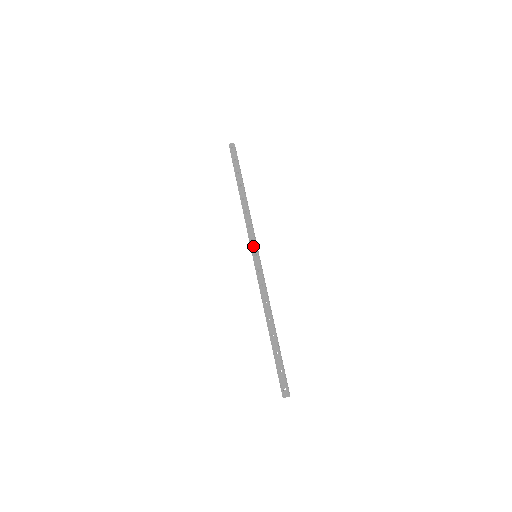
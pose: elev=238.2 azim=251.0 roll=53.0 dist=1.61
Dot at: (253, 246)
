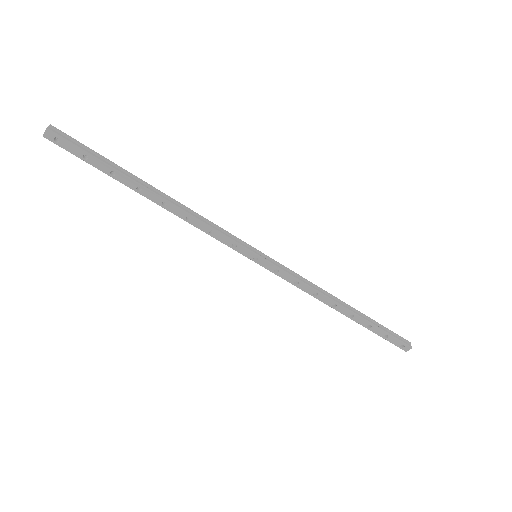
Dot at: (242, 251)
